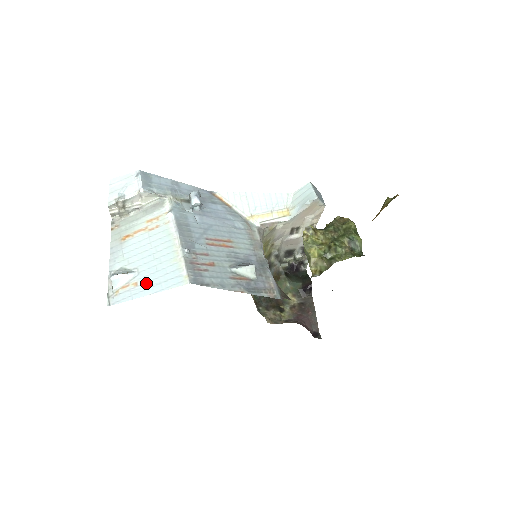
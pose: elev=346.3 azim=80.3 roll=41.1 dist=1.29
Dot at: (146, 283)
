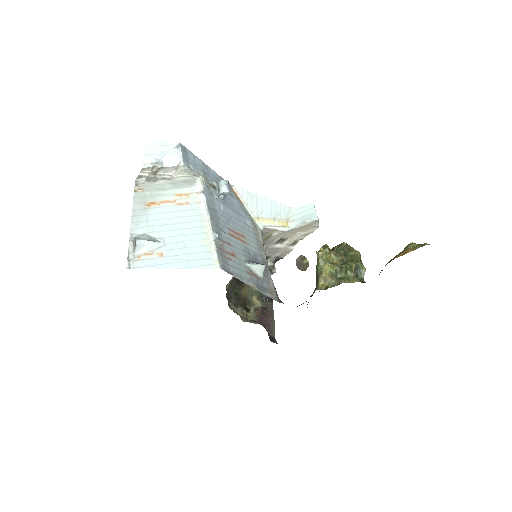
Dot at: (173, 256)
